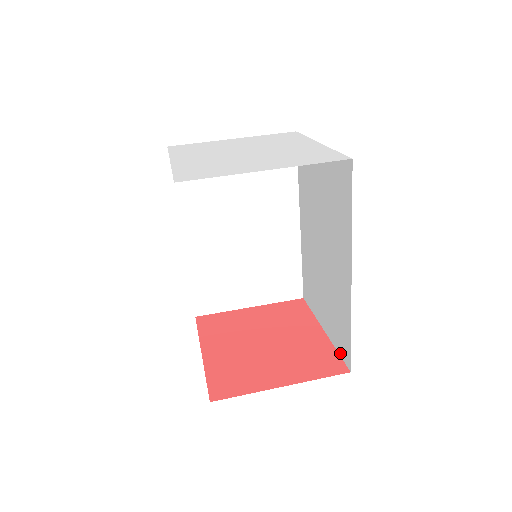
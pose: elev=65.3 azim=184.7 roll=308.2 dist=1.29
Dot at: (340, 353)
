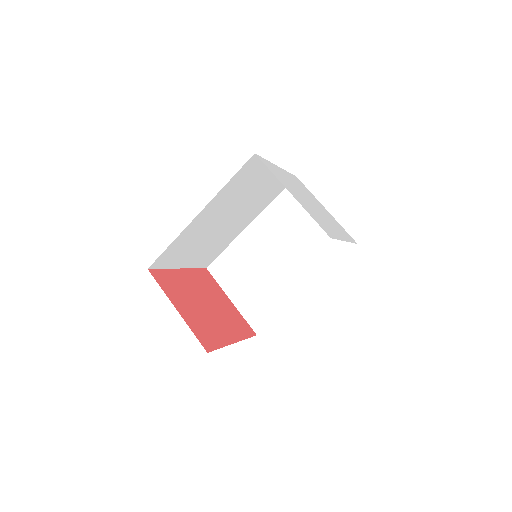
Dot at: occluded
